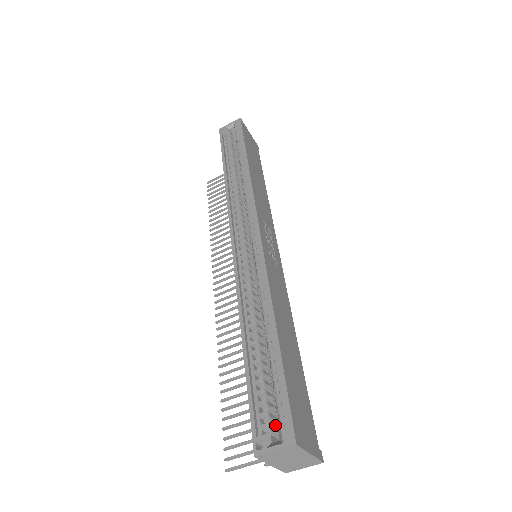
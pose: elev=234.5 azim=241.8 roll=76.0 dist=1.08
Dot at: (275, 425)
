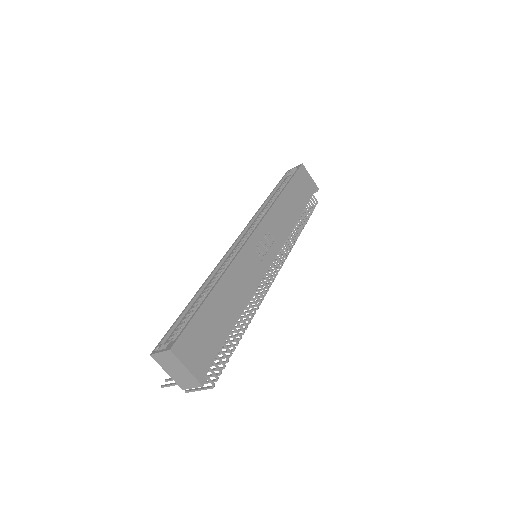
Dot at: occluded
